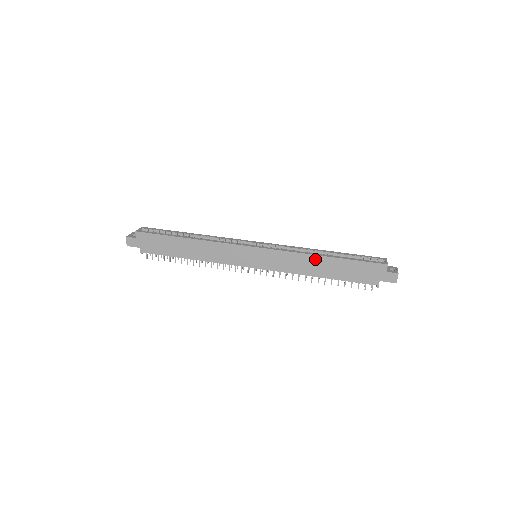
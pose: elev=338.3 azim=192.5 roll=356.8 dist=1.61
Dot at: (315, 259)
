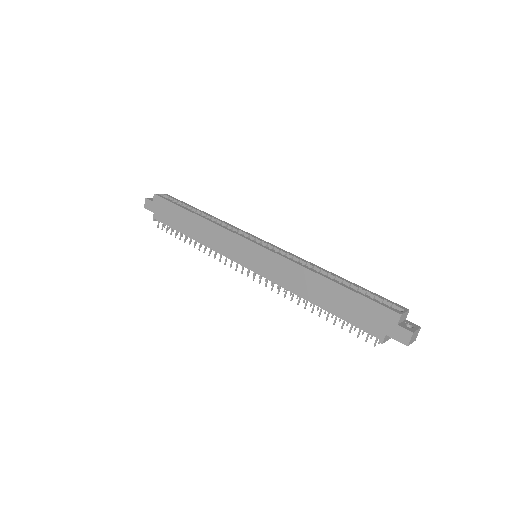
Dot at: (314, 278)
